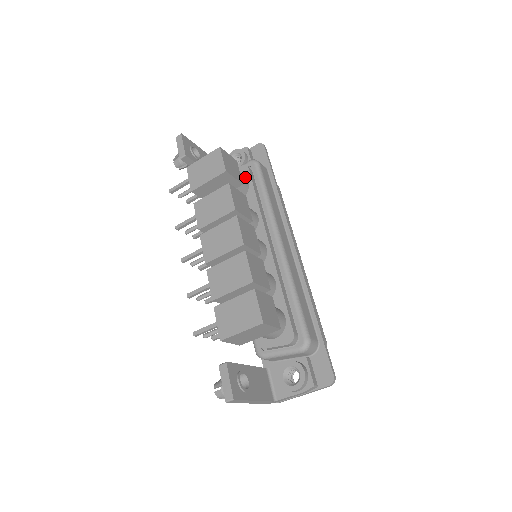
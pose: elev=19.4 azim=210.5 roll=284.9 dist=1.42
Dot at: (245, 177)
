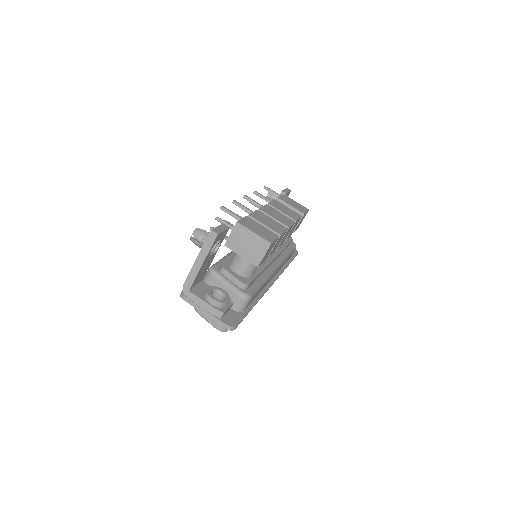
Dot at: occluded
